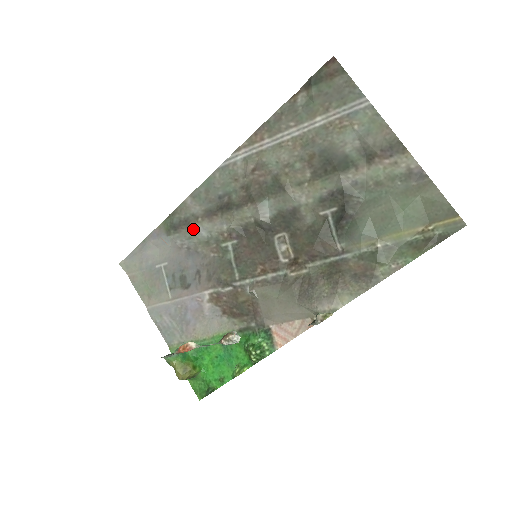
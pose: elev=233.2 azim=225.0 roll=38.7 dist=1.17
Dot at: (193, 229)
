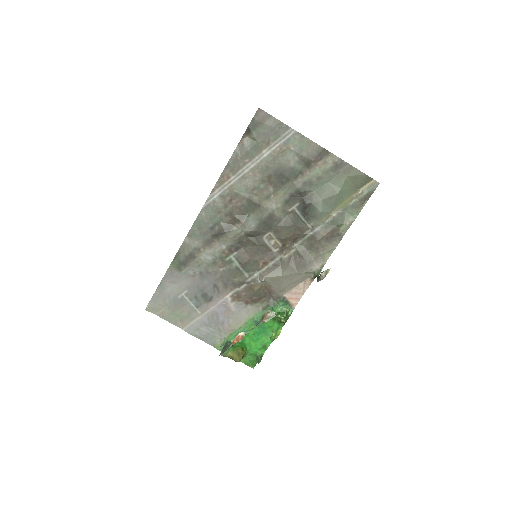
Dot at: (199, 258)
